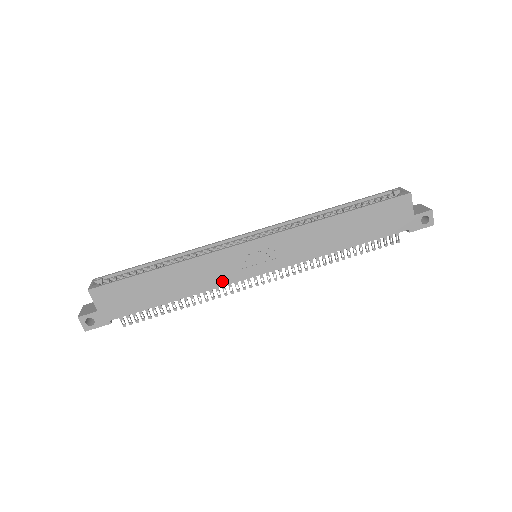
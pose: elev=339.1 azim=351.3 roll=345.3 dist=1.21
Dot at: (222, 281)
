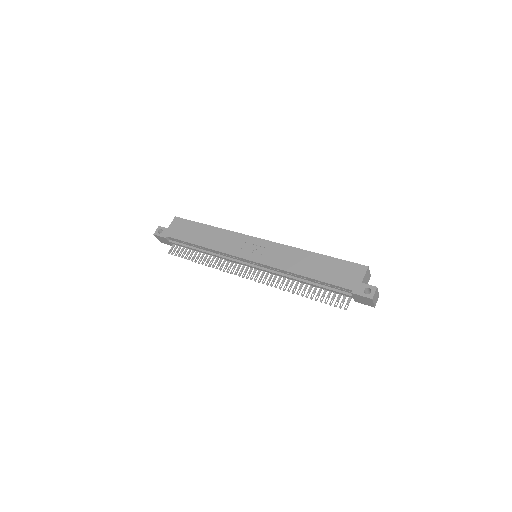
Dot at: (227, 250)
